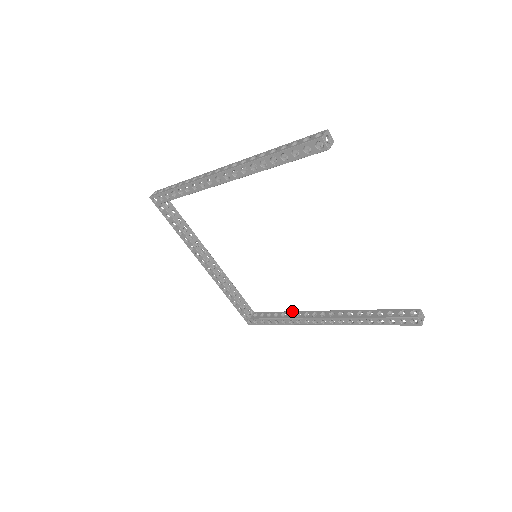
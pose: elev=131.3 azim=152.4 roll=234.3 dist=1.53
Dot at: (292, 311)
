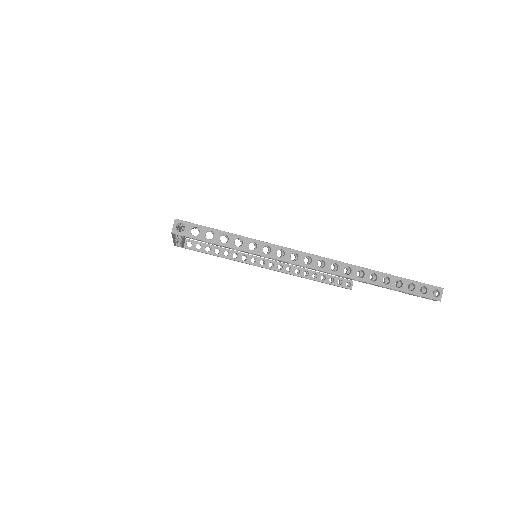
Dot at: (236, 252)
